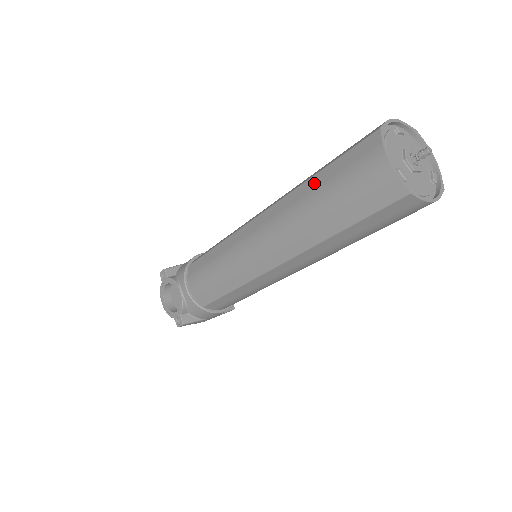
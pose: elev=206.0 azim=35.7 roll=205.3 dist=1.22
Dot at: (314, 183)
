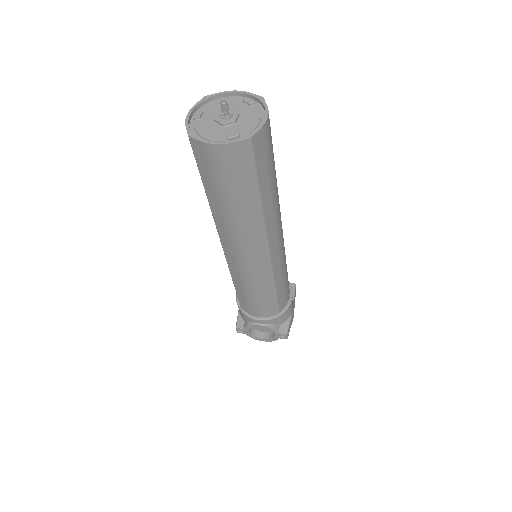
Dot at: (212, 199)
